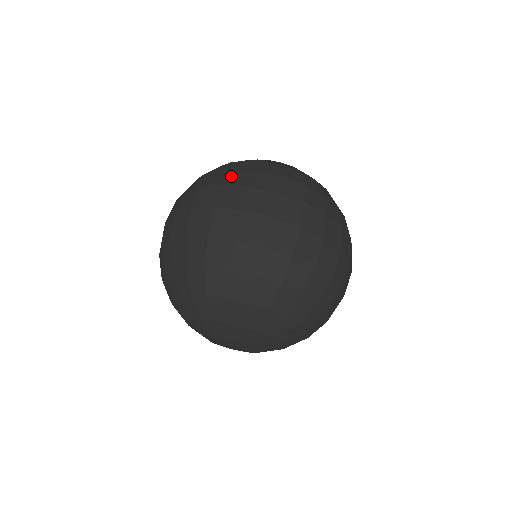
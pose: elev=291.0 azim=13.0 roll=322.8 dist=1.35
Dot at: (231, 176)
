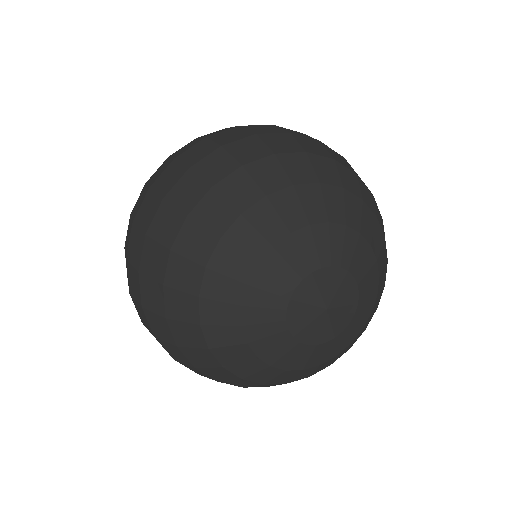
Dot at: occluded
